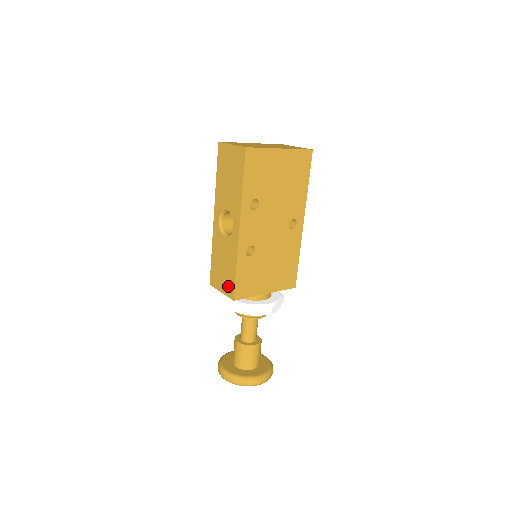
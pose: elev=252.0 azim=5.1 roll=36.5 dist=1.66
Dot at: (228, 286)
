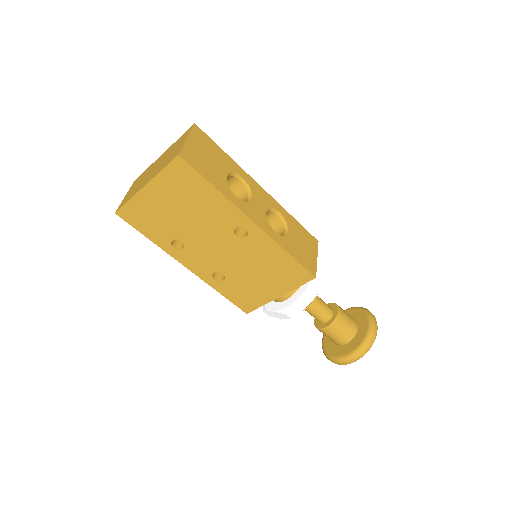
Dot at: occluded
